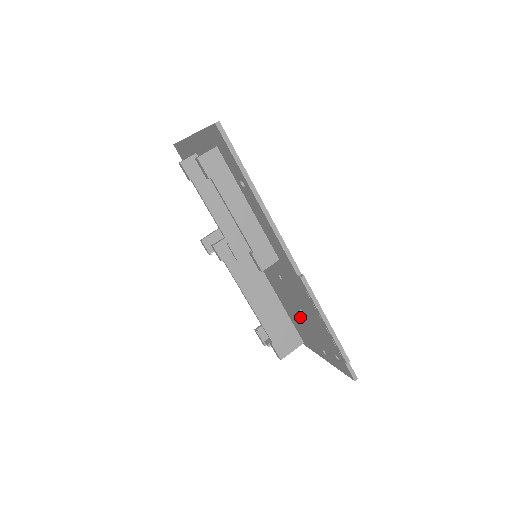
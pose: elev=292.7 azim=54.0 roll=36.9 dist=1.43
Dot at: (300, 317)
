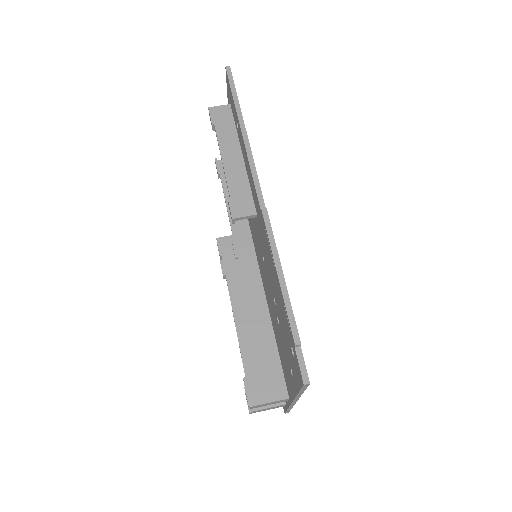
Dot at: (277, 323)
